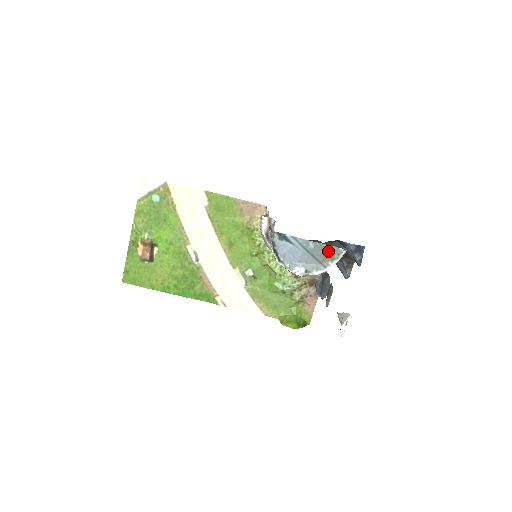
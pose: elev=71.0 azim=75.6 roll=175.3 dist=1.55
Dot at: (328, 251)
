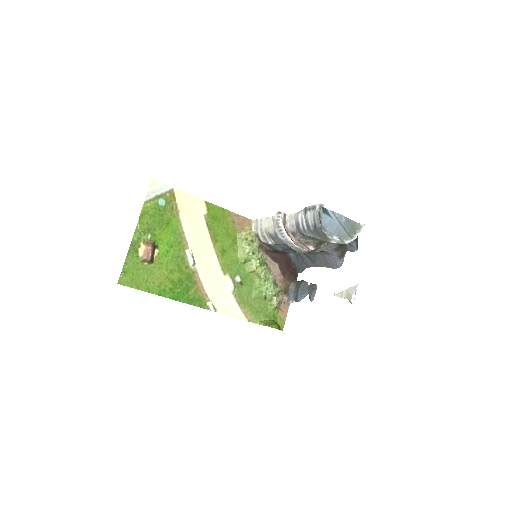
Dot at: (353, 226)
